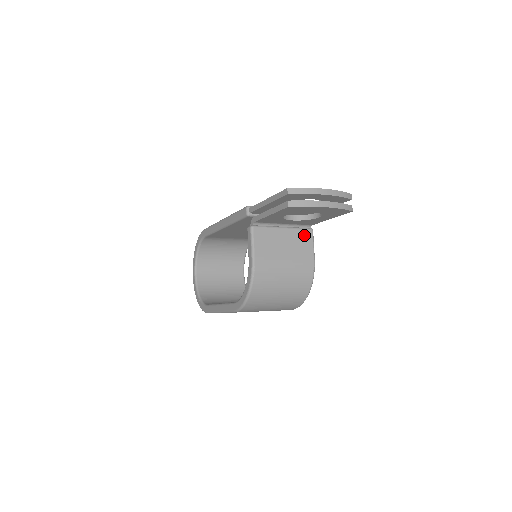
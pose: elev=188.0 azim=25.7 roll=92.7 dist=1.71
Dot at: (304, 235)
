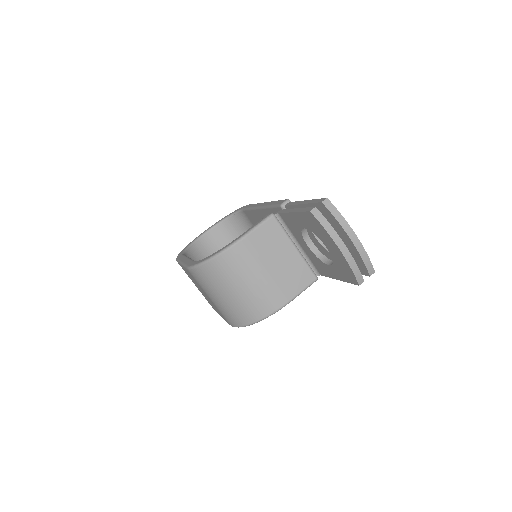
Dot at: (305, 274)
